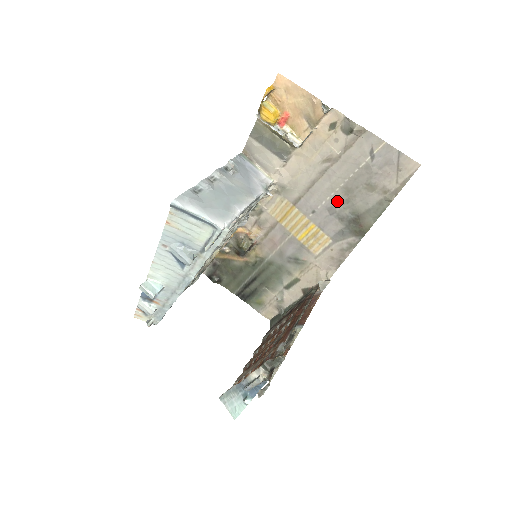
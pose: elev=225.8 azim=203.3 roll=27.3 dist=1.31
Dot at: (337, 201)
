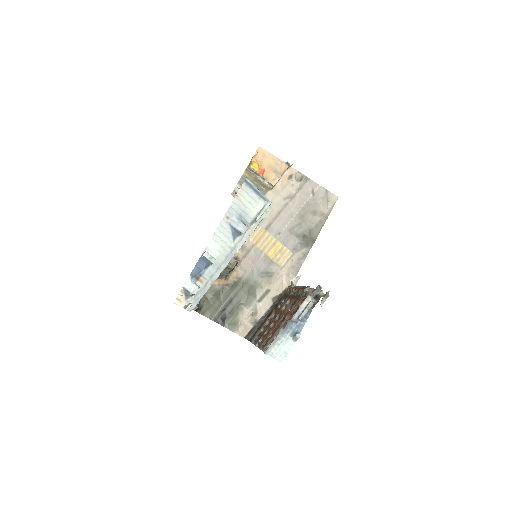
Dot at: (295, 224)
